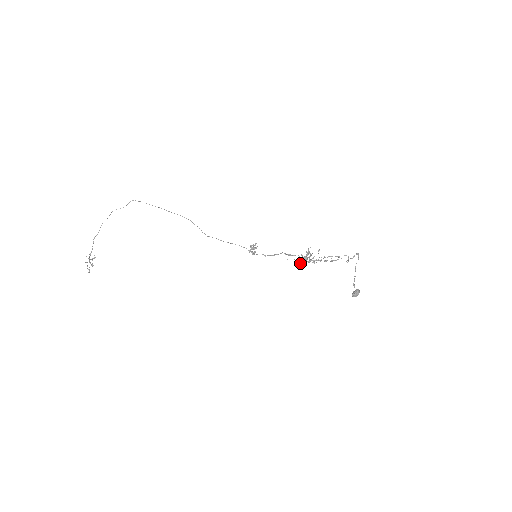
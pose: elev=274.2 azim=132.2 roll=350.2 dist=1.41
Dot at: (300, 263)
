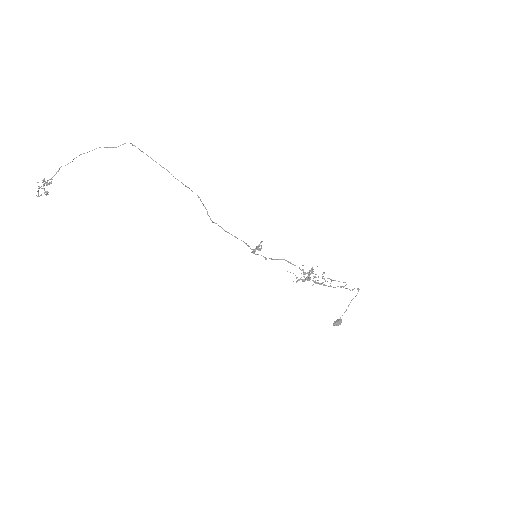
Dot at: (299, 279)
